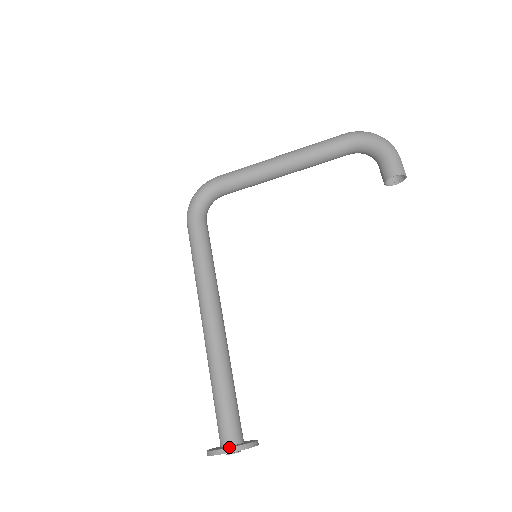
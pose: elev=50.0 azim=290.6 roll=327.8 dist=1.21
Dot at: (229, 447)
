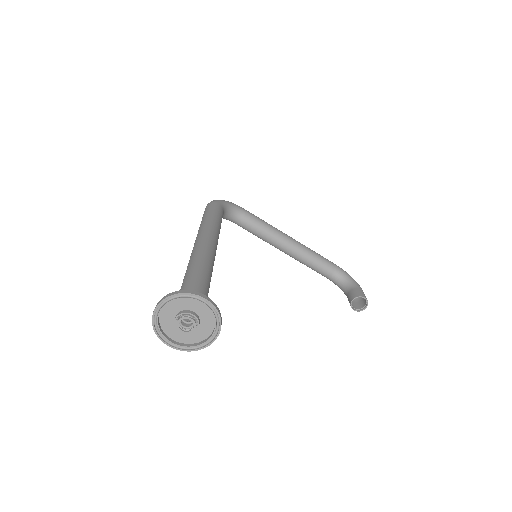
Dot at: occluded
